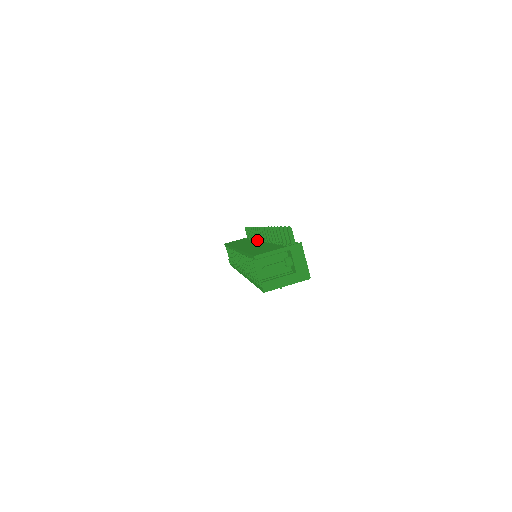
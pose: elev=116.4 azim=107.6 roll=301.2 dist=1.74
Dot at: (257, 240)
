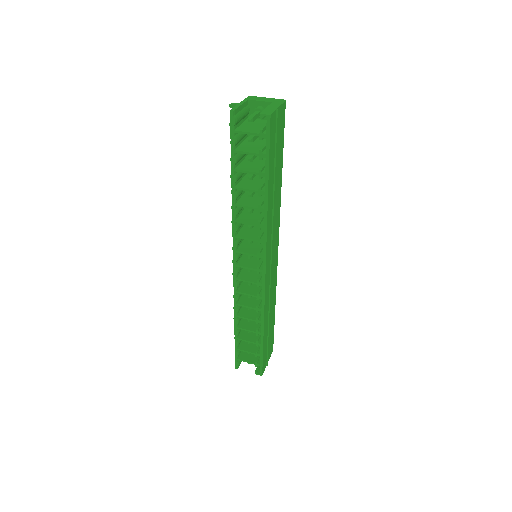
Dot at: occluded
